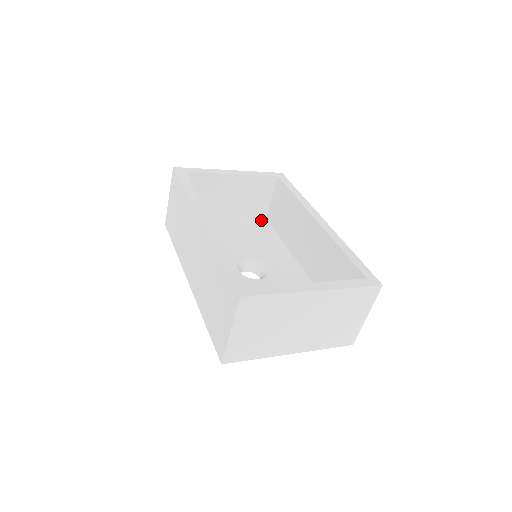
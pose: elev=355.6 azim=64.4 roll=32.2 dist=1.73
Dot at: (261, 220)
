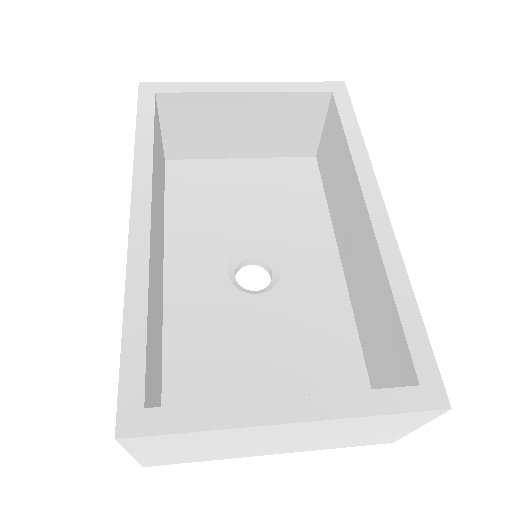
Dot at: (305, 161)
